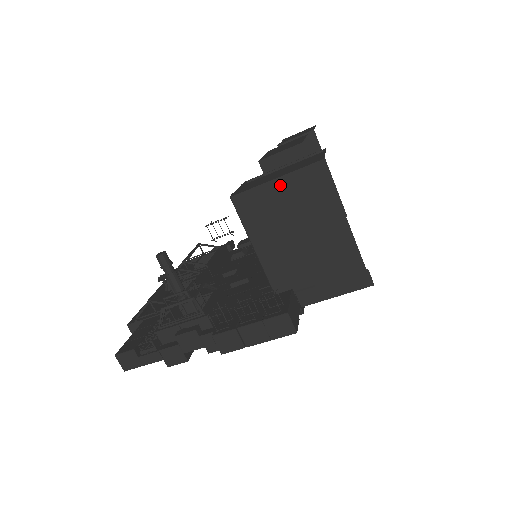
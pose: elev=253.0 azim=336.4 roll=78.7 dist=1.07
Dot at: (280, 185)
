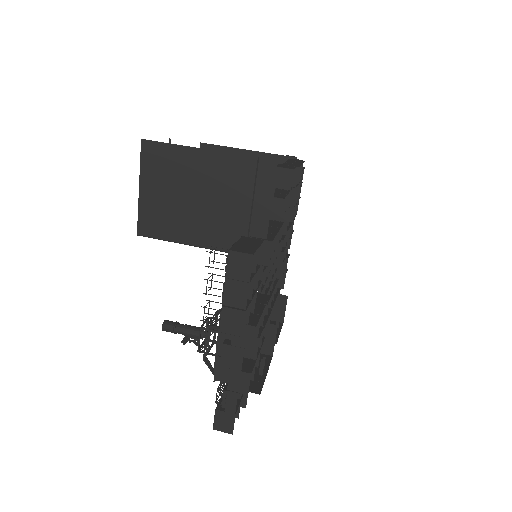
Dot at: (146, 188)
